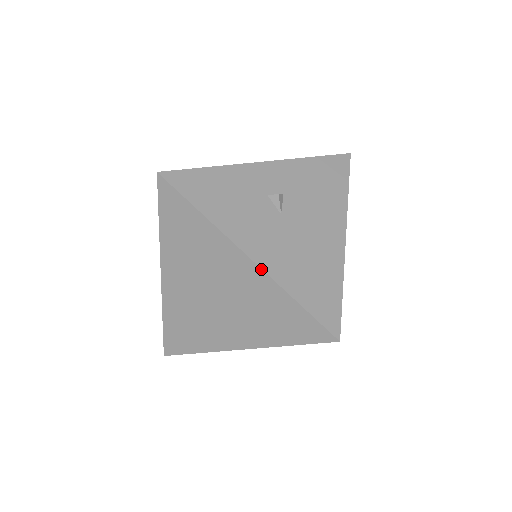
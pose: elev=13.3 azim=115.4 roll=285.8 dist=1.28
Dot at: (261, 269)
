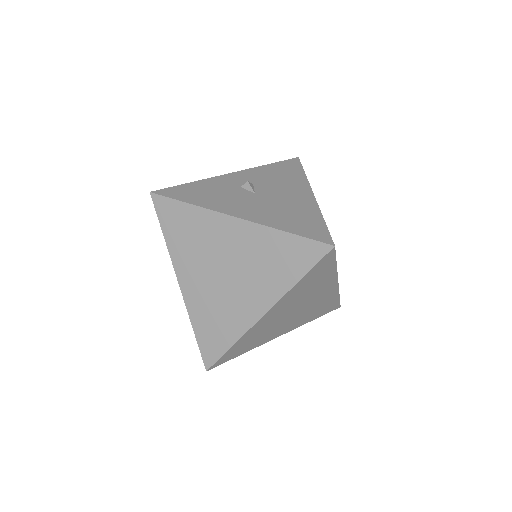
Dot at: (250, 222)
